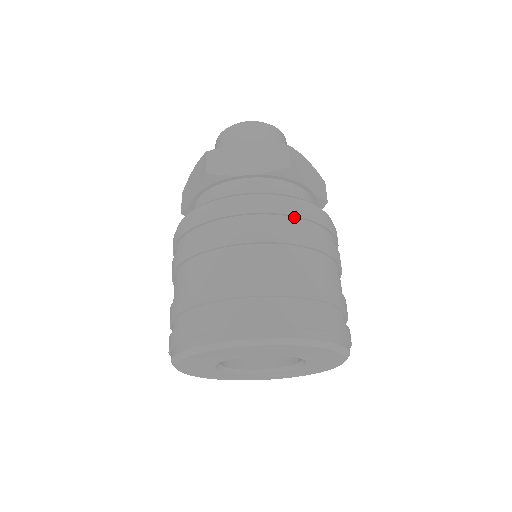
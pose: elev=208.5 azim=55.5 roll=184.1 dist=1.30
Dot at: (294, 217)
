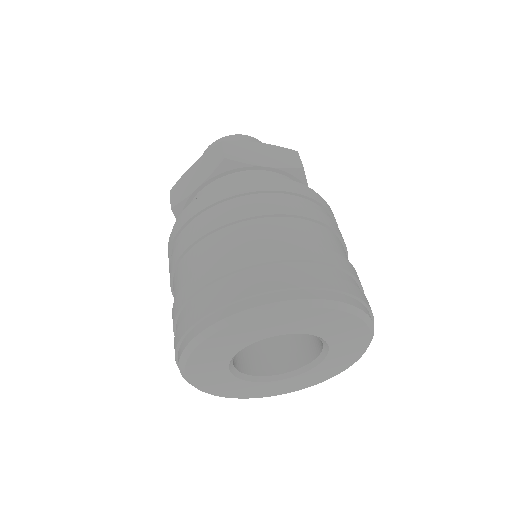
Dot at: (319, 205)
